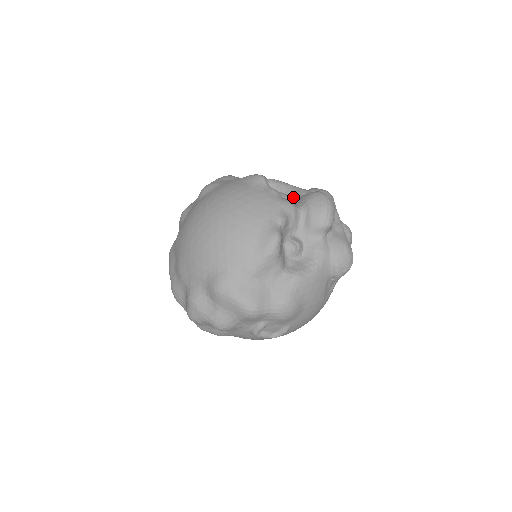
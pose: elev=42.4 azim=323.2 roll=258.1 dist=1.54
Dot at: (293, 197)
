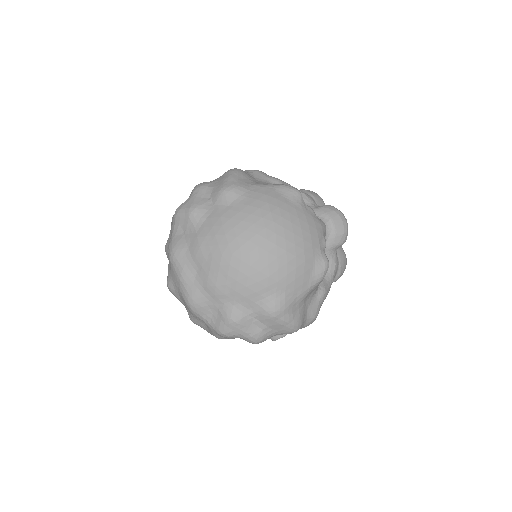
Dot at: occluded
